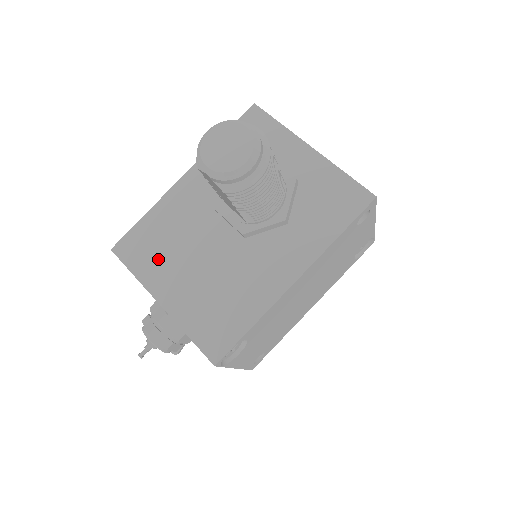
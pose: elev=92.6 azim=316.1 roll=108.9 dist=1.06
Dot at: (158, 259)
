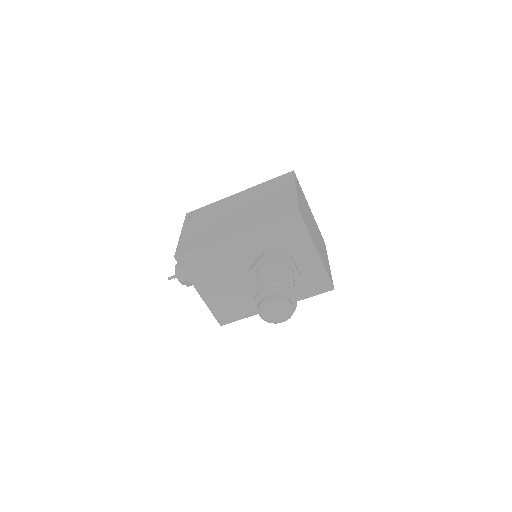
Dot at: (204, 274)
